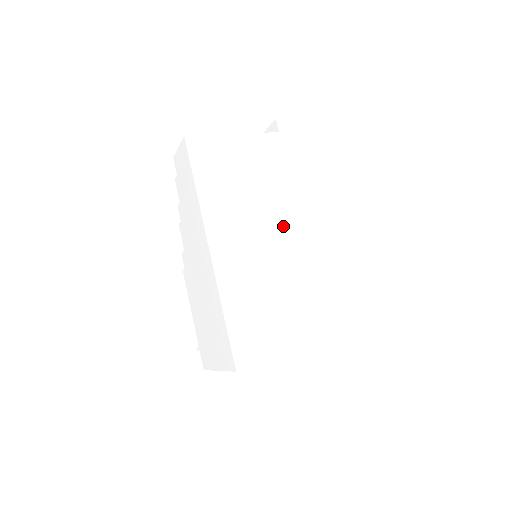
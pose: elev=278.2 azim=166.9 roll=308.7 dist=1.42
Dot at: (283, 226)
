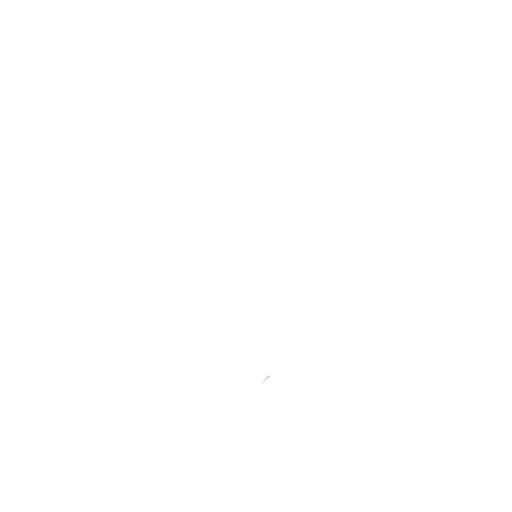
Dot at: occluded
